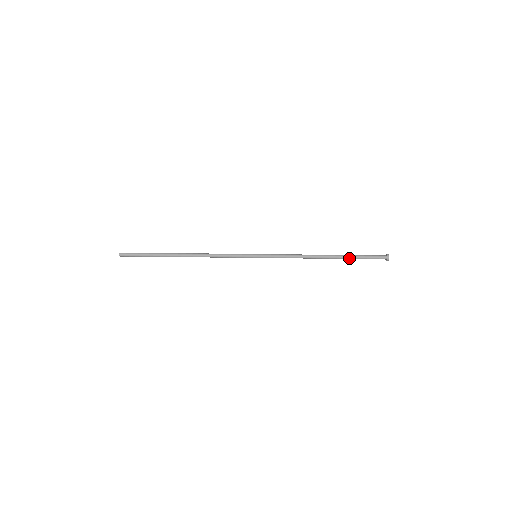
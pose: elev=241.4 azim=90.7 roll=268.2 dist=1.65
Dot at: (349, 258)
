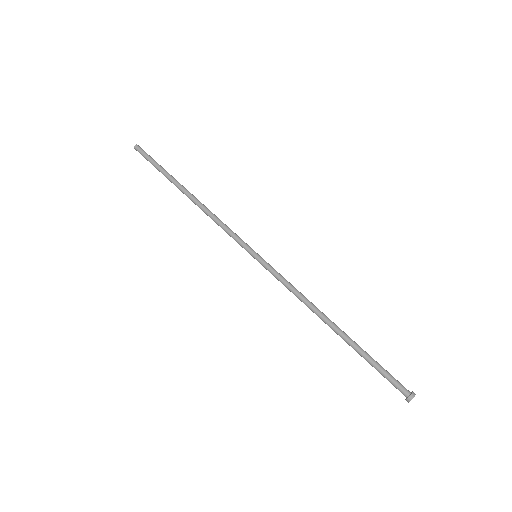
Dot at: (361, 350)
